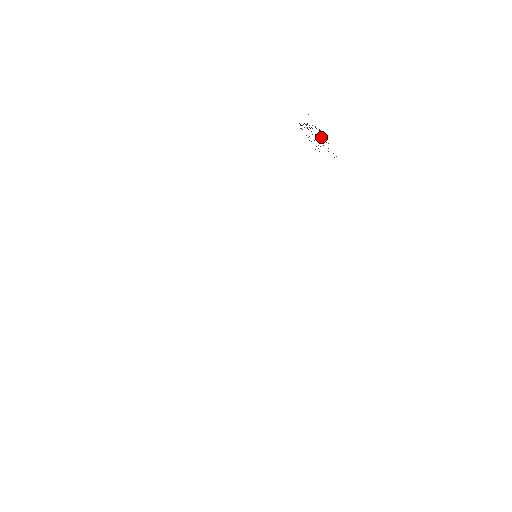
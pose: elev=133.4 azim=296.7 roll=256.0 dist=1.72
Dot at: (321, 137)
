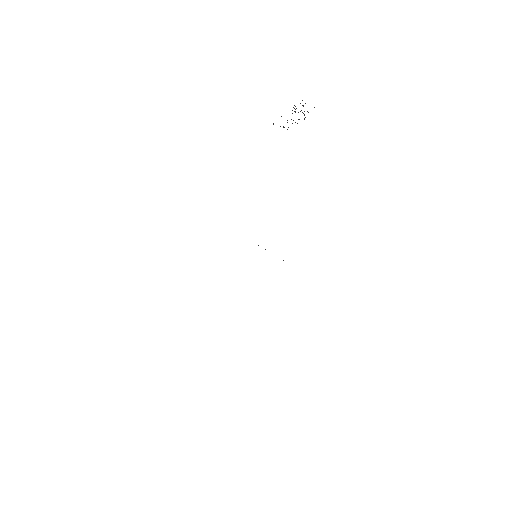
Dot at: occluded
